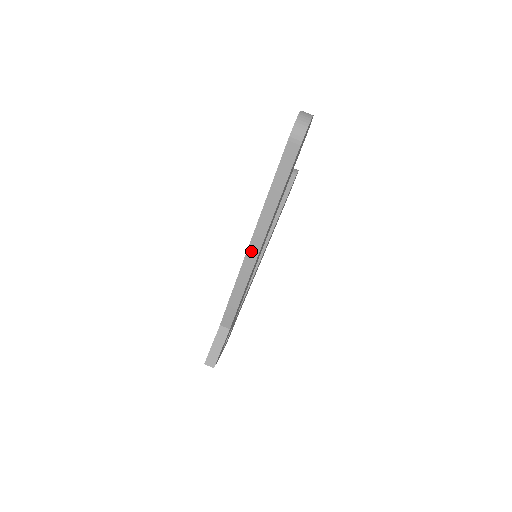
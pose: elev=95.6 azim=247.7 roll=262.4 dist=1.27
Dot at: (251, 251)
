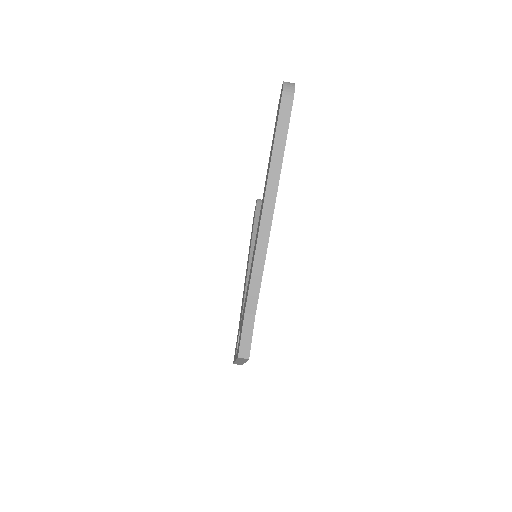
Dot at: (265, 217)
